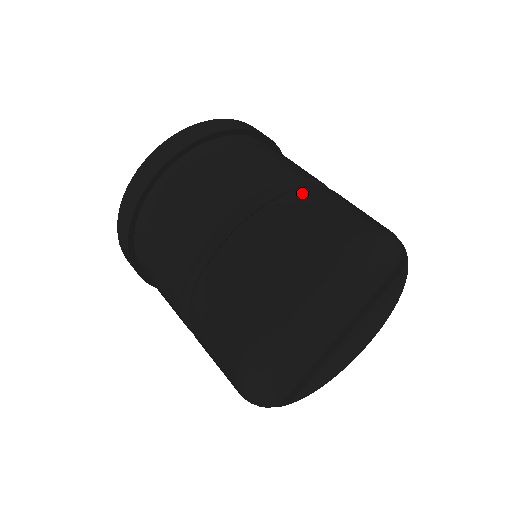
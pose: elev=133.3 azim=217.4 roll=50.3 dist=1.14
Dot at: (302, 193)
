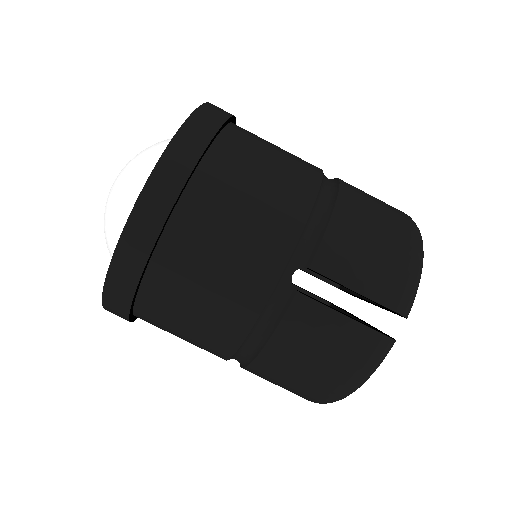
Dot at: (269, 352)
